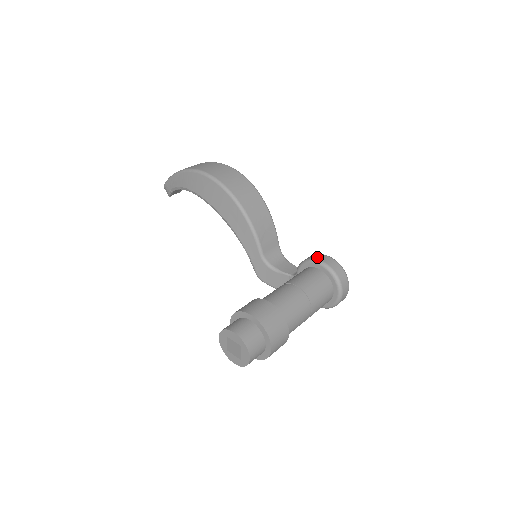
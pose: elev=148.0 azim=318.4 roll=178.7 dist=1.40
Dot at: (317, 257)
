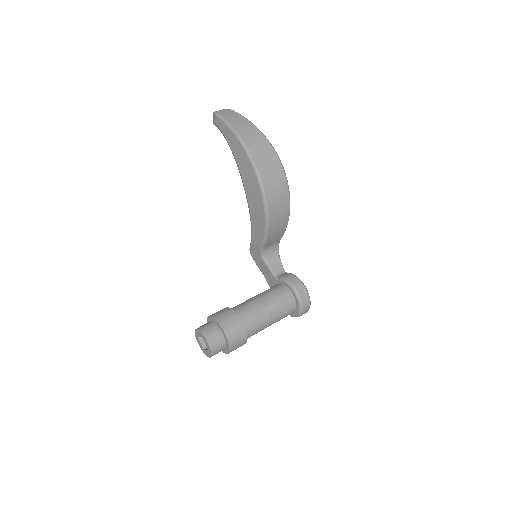
Dot at: (298, 288)
